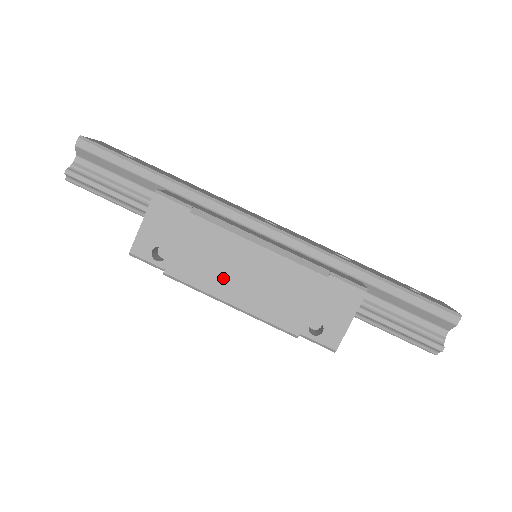
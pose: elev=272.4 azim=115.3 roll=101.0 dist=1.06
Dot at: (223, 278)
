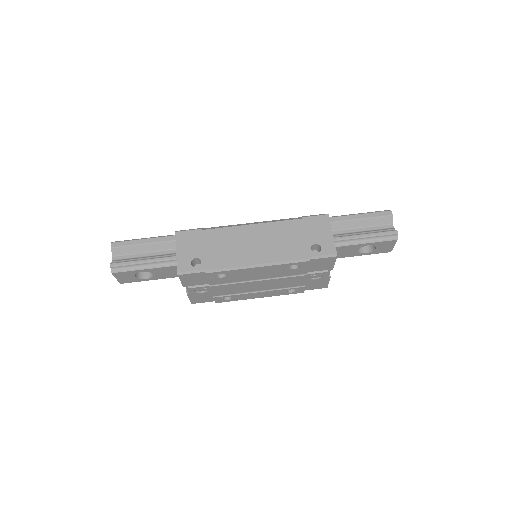
Dot at: (243, 253)
